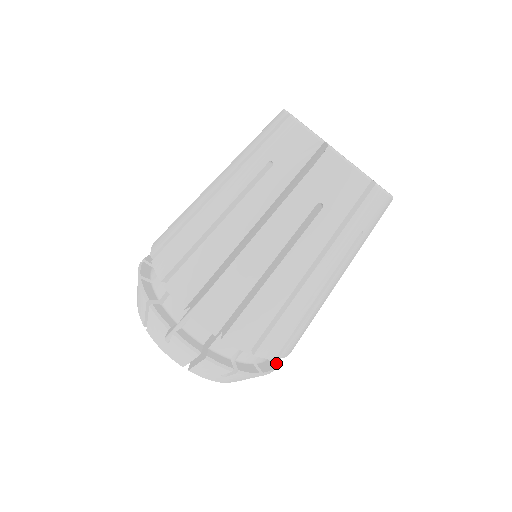
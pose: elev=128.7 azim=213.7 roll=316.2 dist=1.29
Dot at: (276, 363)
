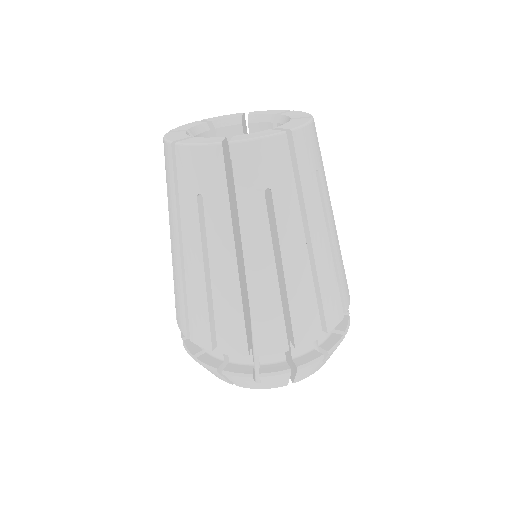
Dot at: (327, 350)
